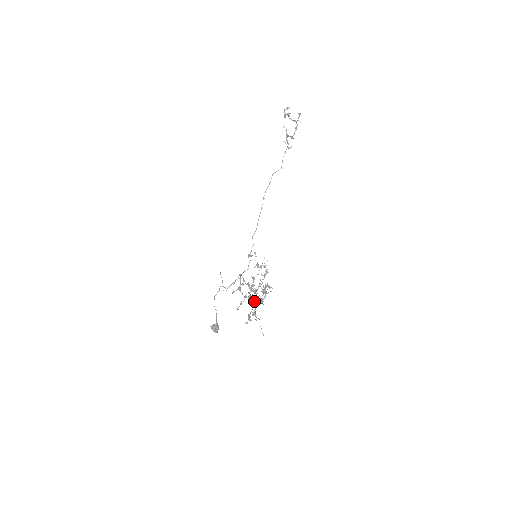
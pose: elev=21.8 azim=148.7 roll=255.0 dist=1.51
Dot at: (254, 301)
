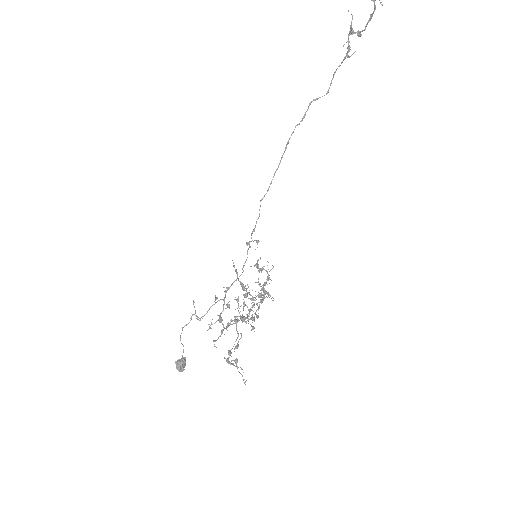
Dot at: occluded
